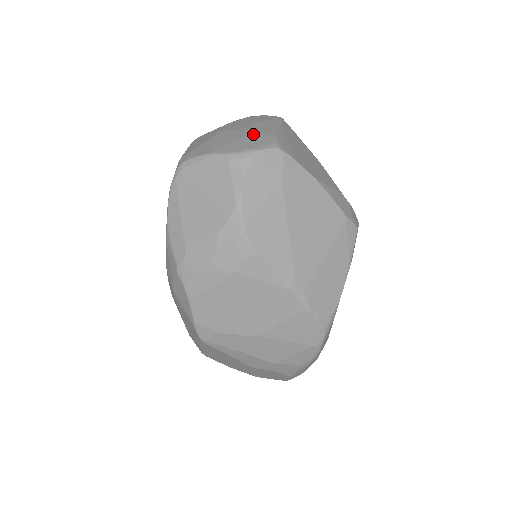
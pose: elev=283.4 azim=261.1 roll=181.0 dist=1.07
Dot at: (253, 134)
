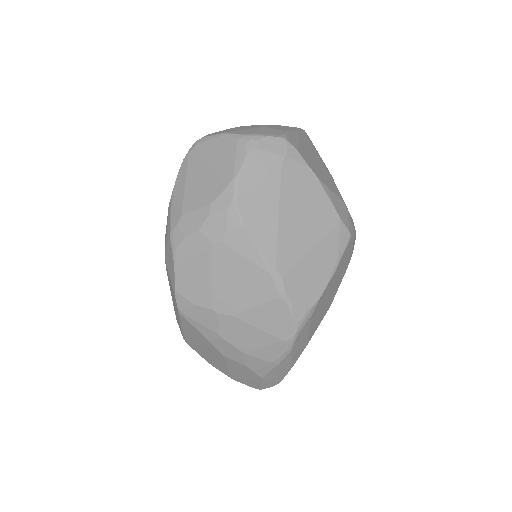
Dot at: (268, 127)
